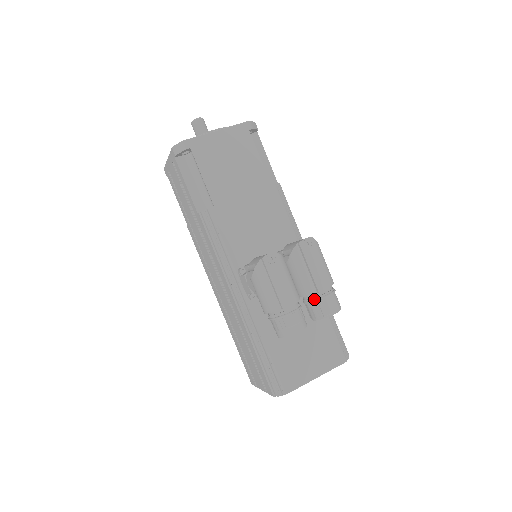
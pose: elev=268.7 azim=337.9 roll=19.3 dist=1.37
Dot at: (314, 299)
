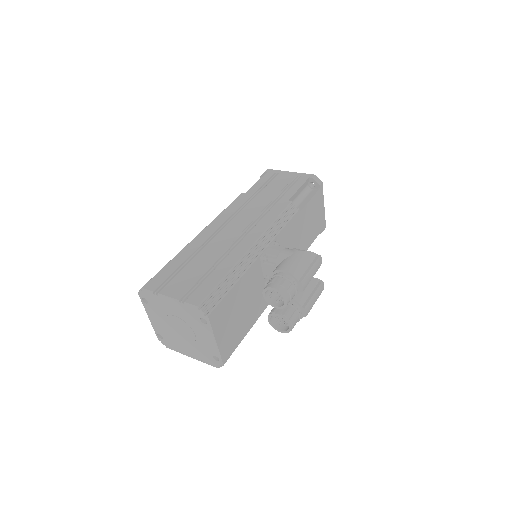
Dot at: (295, 307)
